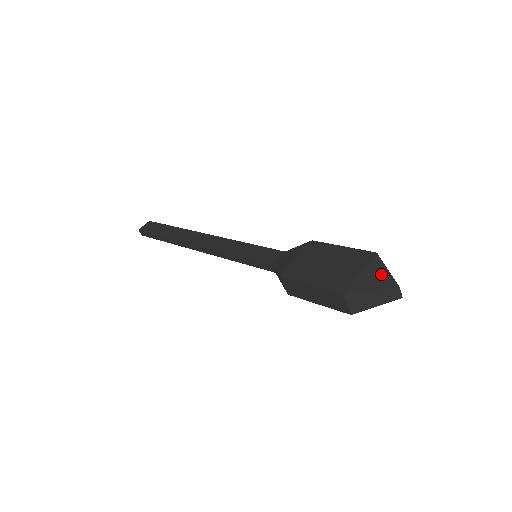
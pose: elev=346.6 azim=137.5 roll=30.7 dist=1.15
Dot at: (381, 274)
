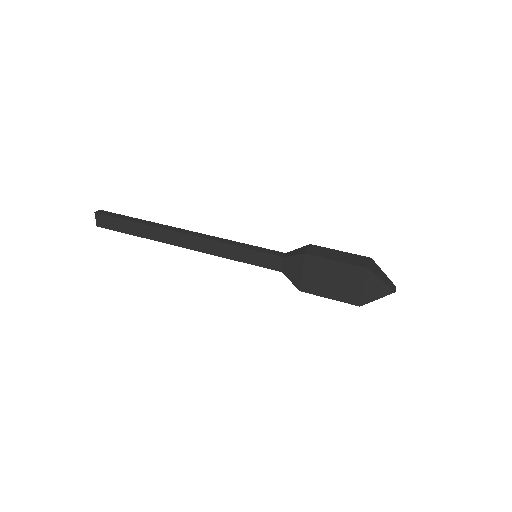
Dot at: (379, 286)
